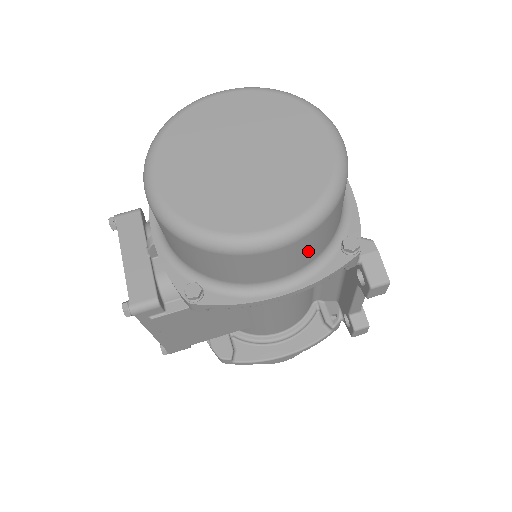
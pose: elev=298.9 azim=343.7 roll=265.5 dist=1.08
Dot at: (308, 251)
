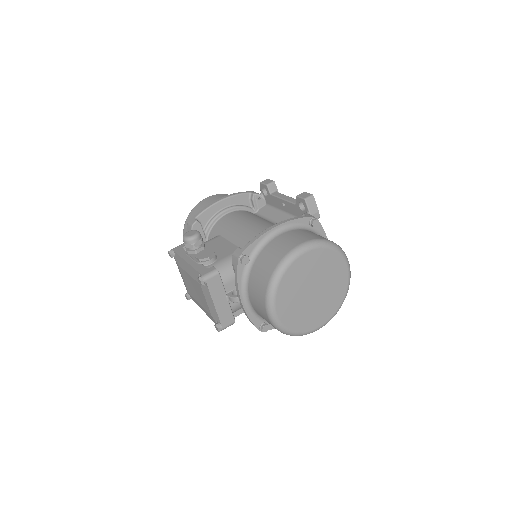
Dot at: occluded
